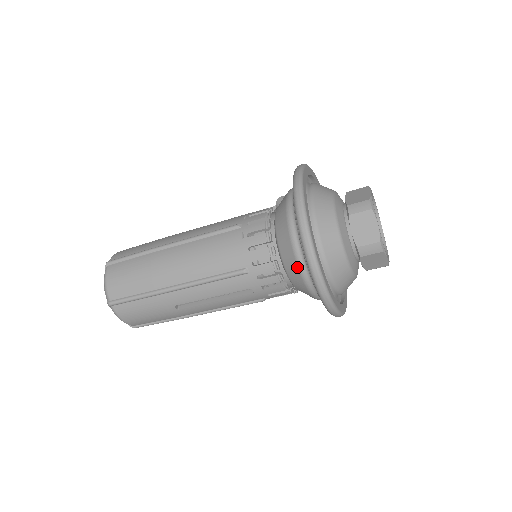
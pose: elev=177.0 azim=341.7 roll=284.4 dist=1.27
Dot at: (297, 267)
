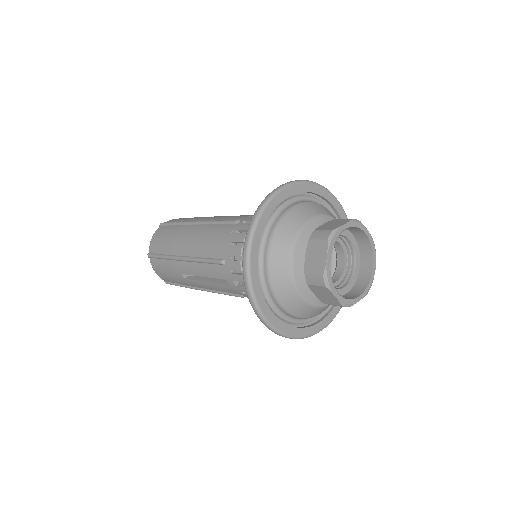
Dot at: occluded
